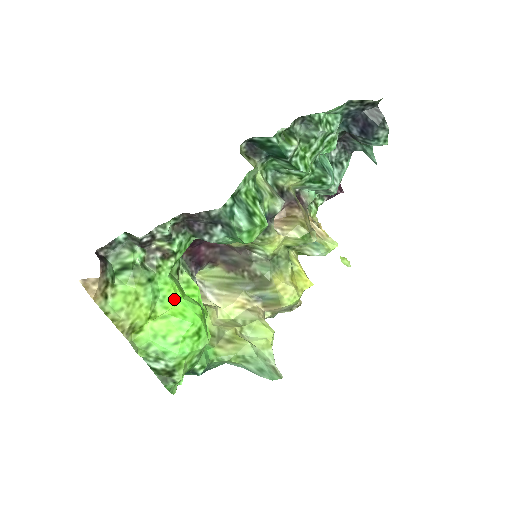
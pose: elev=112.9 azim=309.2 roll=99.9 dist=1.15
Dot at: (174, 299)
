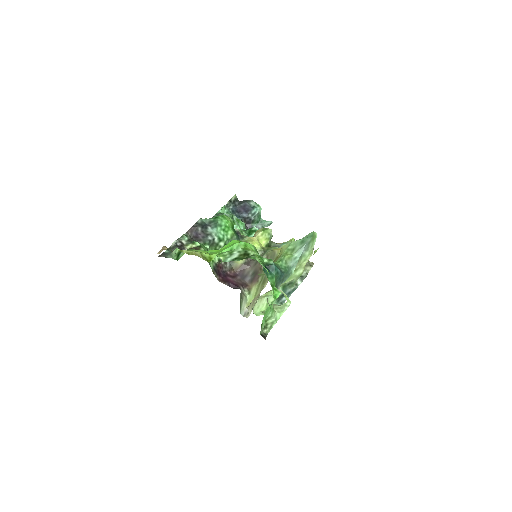
Dot at: occluded
